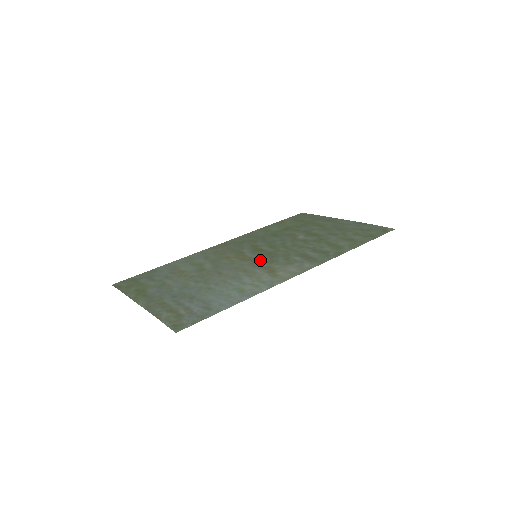
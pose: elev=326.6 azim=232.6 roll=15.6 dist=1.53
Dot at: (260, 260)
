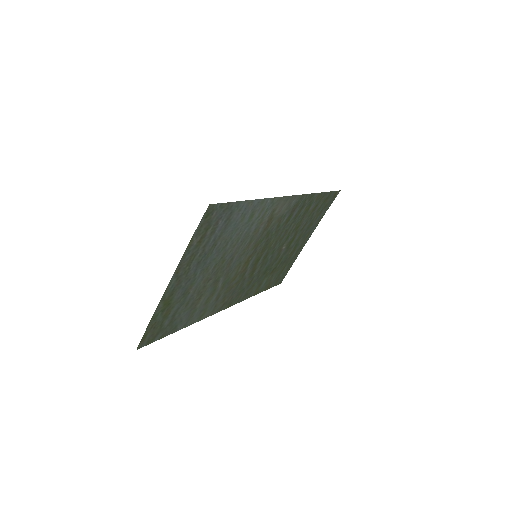
Dot at: (259, 245)
